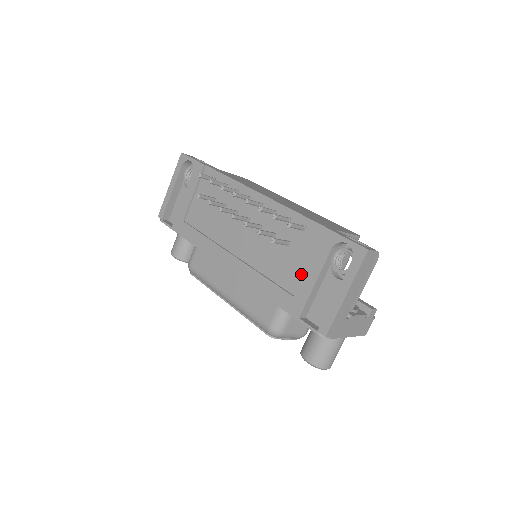
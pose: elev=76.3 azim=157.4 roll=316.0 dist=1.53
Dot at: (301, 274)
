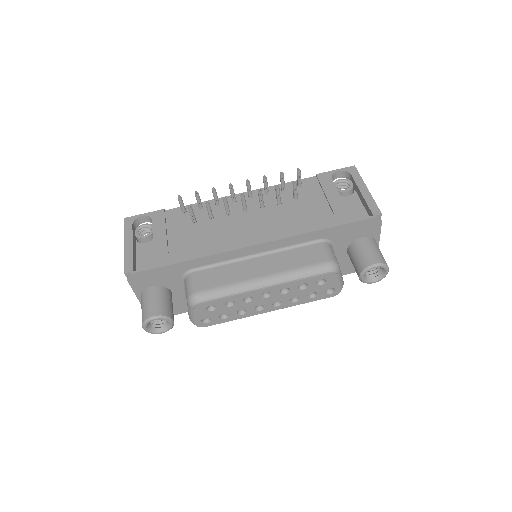
Dot at: (325, 204)
